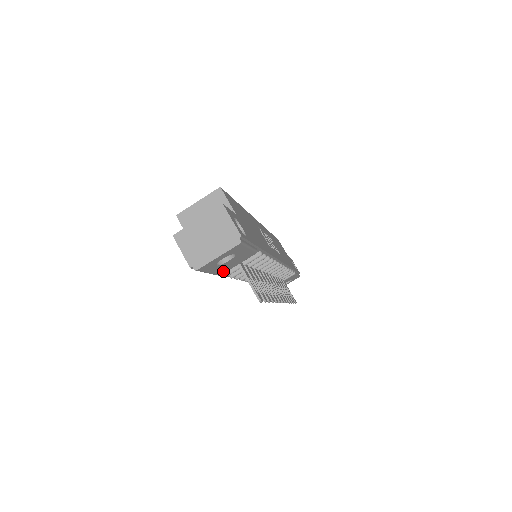
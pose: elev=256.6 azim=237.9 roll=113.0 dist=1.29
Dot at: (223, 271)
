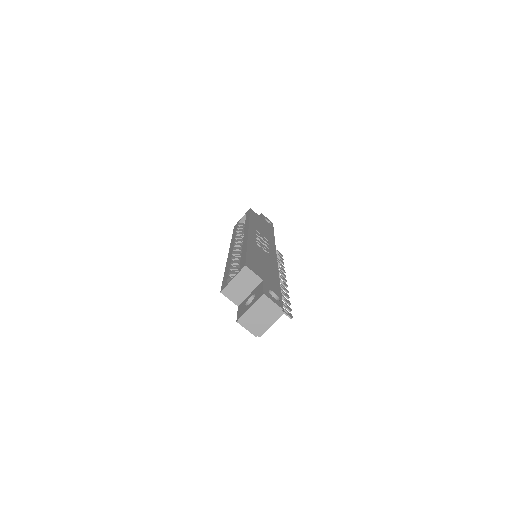
Dot at: occluded
